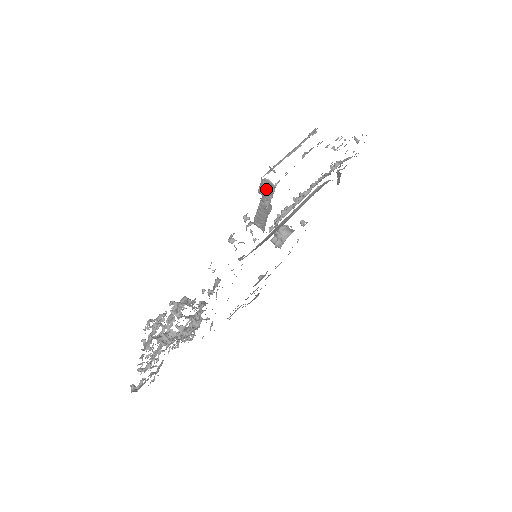
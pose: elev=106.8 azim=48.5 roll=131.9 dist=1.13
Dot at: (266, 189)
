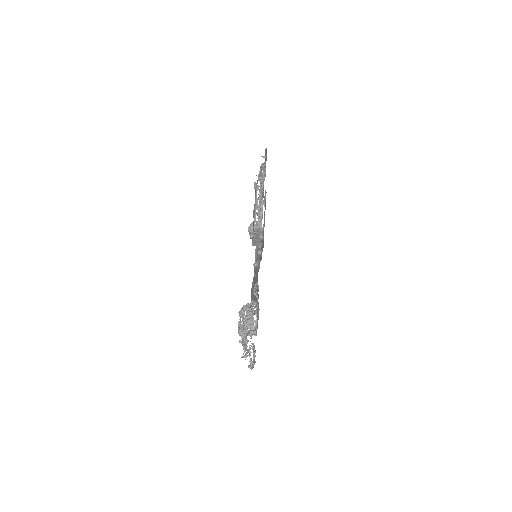
Dot at: (258, 232)
